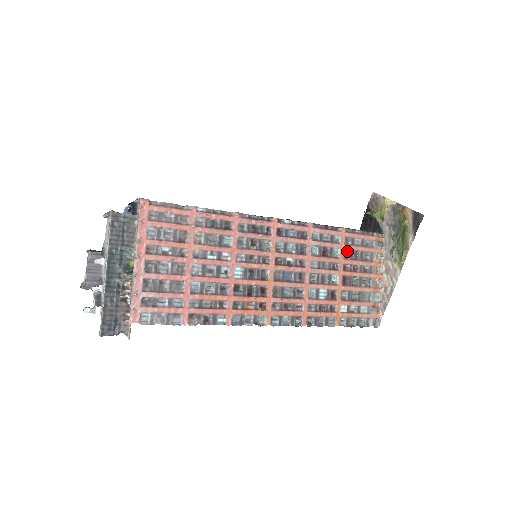
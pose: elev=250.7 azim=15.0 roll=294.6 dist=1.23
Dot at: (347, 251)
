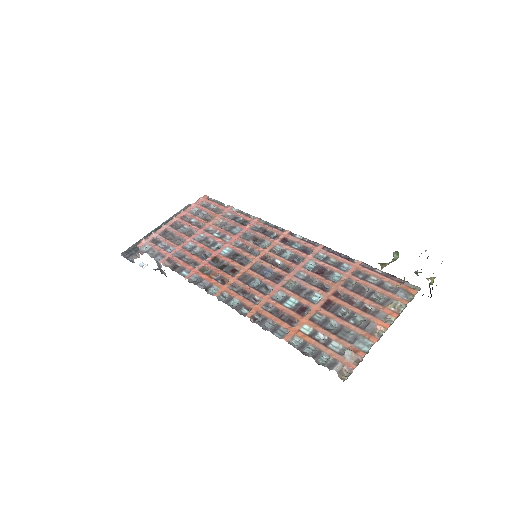
Dot at: (352, 282)
